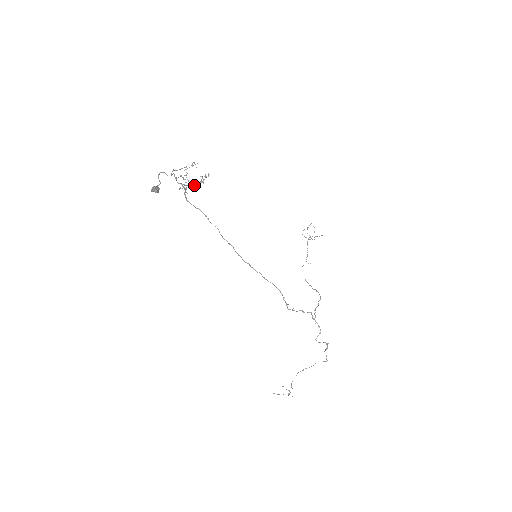
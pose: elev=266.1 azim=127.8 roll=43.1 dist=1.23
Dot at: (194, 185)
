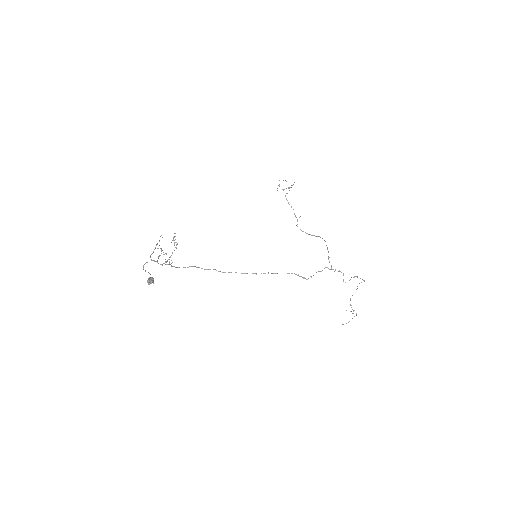
Dot at: occluded
